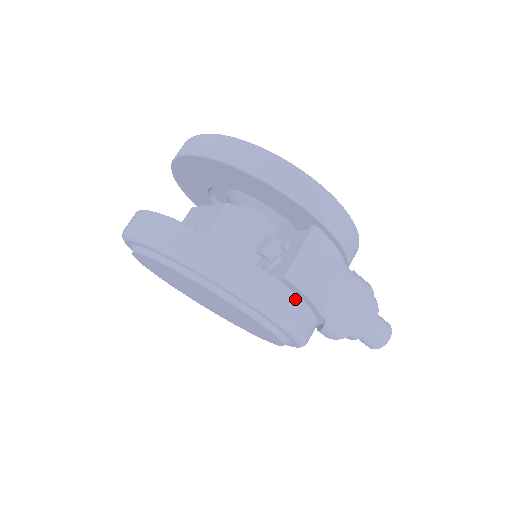
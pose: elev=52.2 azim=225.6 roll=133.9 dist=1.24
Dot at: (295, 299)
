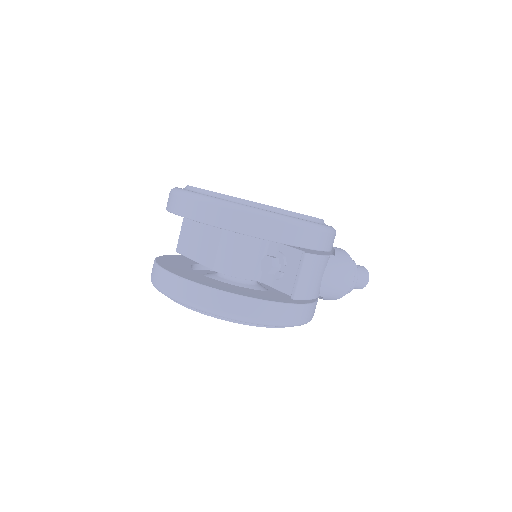
Dot at: (303, 307)
